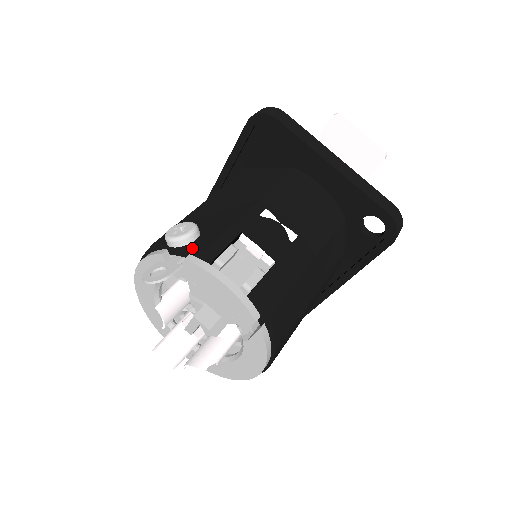
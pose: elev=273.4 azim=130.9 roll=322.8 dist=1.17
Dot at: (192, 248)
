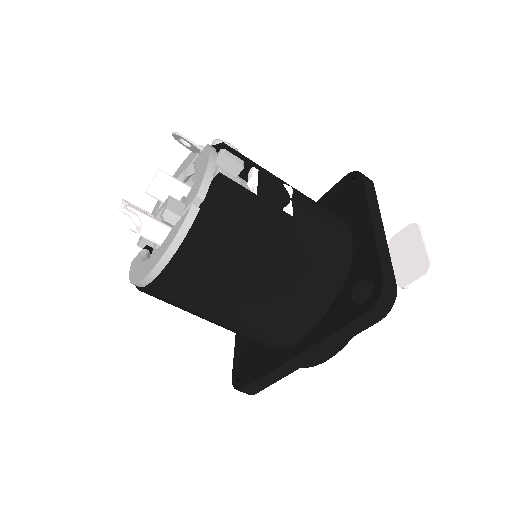
Dot at: occluded
